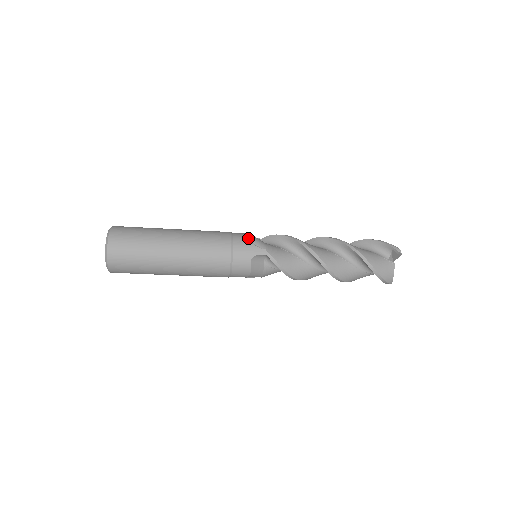
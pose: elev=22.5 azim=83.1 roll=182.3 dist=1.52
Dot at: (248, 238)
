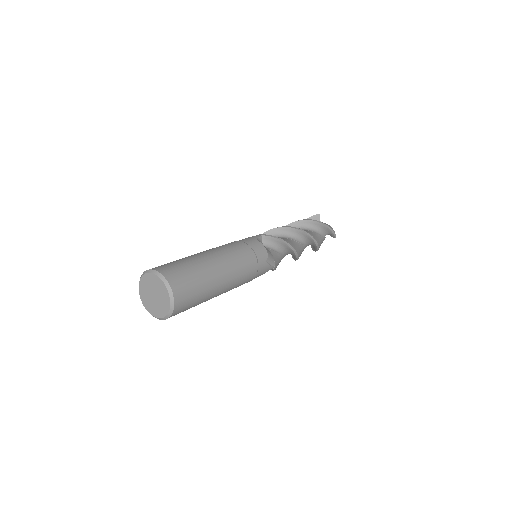
Dot at: (267, 259)
